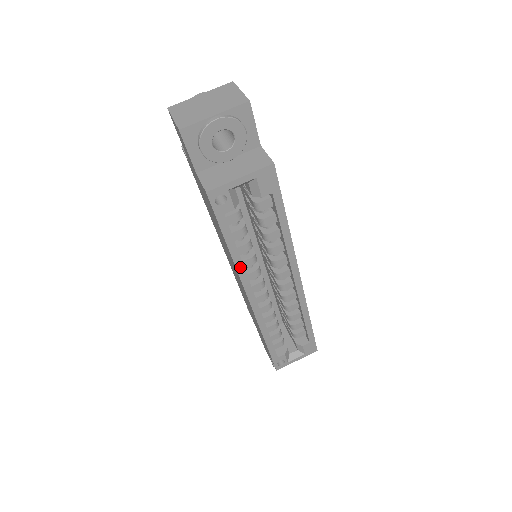
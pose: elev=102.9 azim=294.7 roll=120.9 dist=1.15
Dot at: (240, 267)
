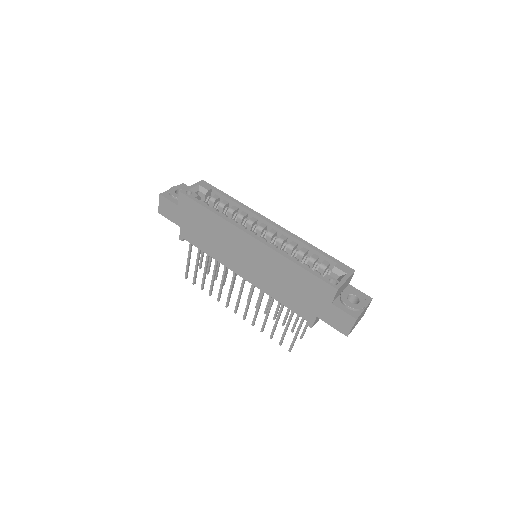
Dot at: (226, 218)
